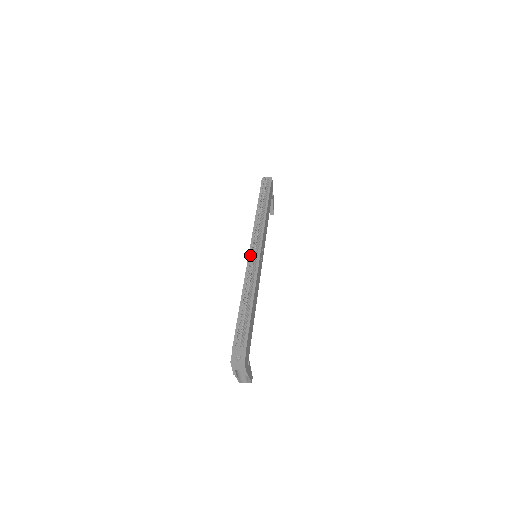
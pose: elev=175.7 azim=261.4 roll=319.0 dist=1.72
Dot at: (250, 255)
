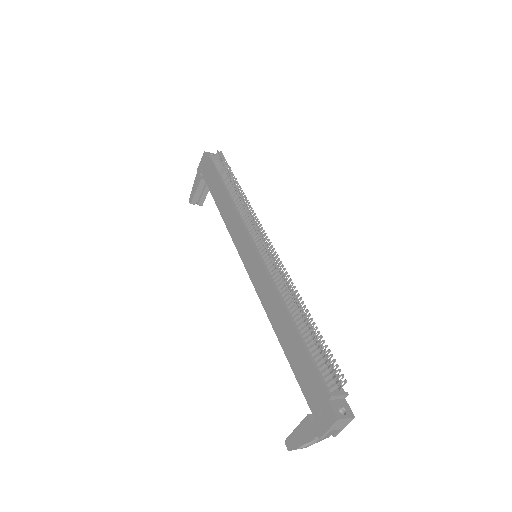
Dot at: (260, 253)
